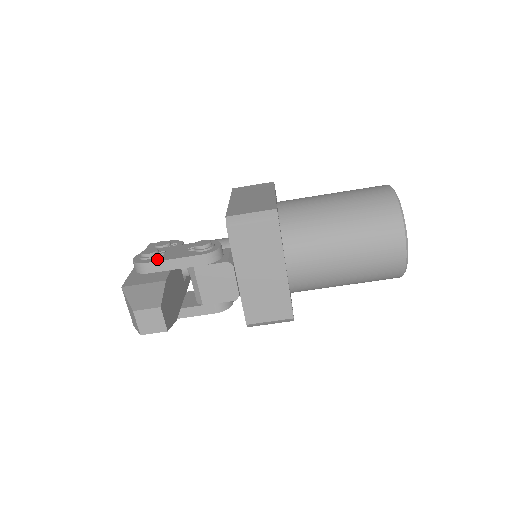
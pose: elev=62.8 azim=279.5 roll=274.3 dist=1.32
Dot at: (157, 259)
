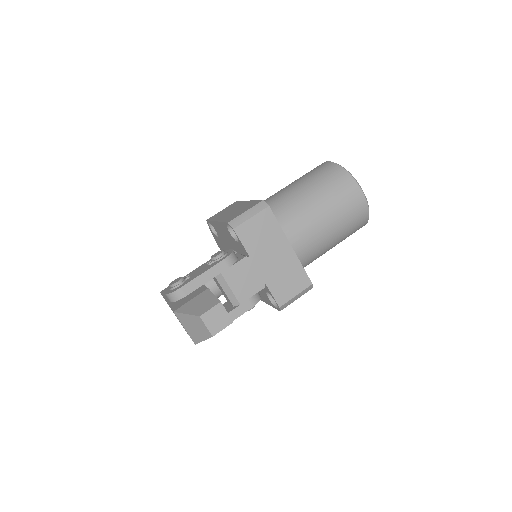
Dot at: (188, 281)
